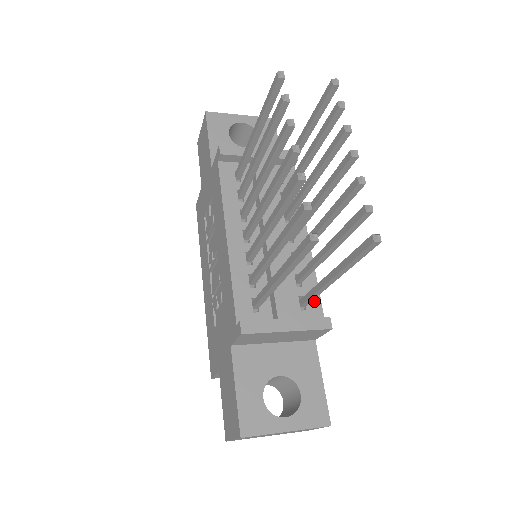
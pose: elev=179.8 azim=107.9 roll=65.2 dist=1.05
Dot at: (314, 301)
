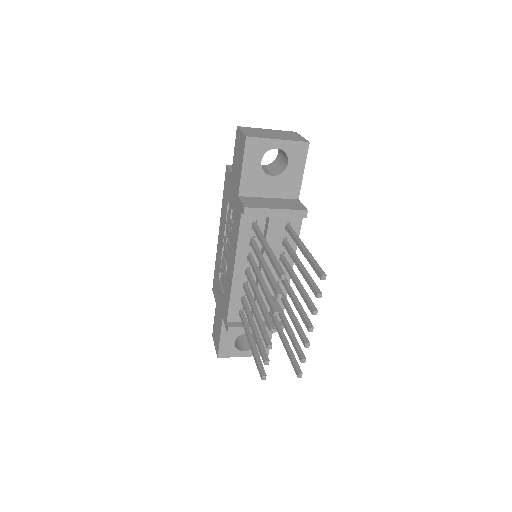
Dot at: occluded
